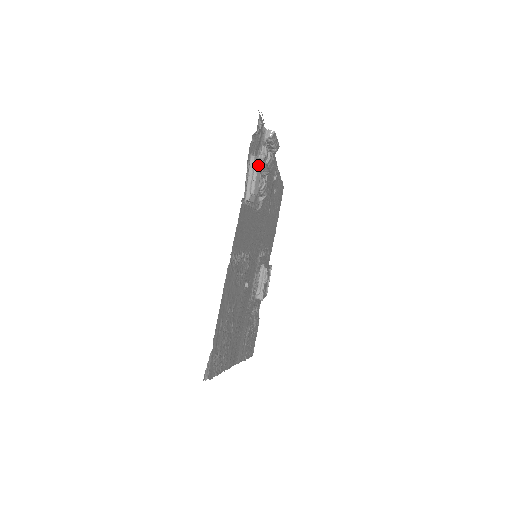
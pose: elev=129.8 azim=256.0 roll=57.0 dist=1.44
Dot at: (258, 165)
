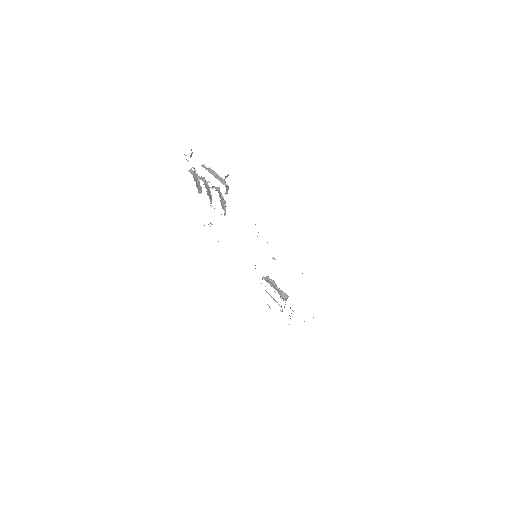
Dot at: (210, 168)
